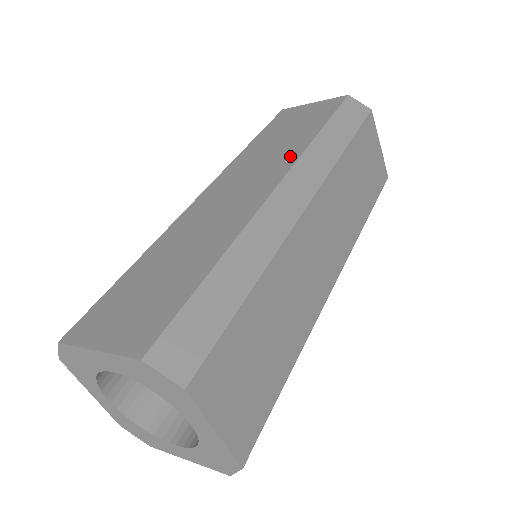
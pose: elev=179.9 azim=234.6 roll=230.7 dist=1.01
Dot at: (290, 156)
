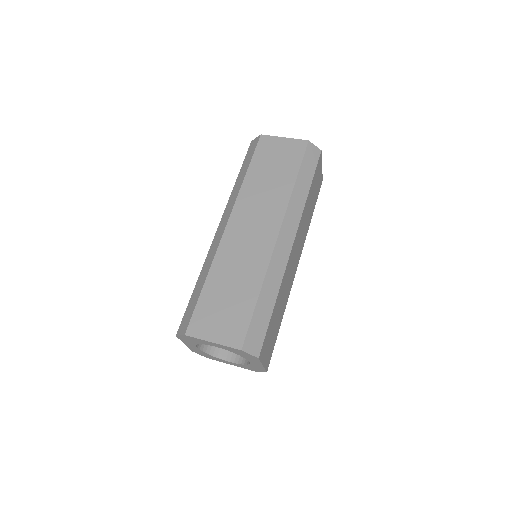
Dot at: (280, 204)
